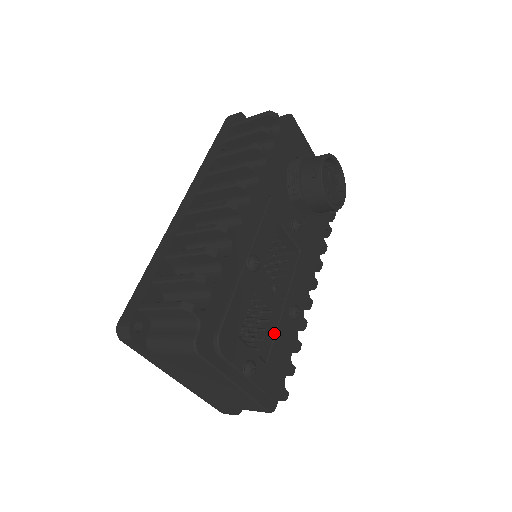
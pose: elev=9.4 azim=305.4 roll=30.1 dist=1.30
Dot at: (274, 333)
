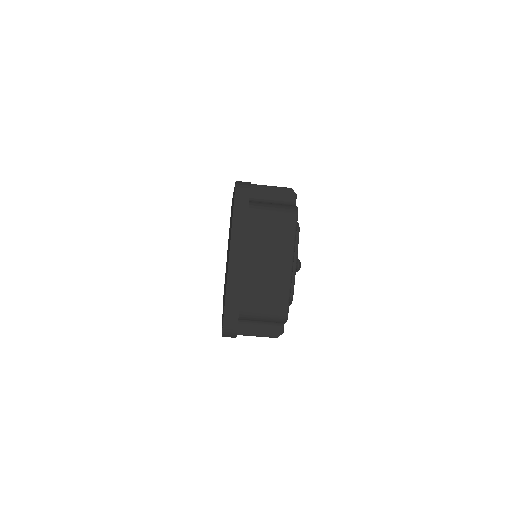
Dot at: occluded
